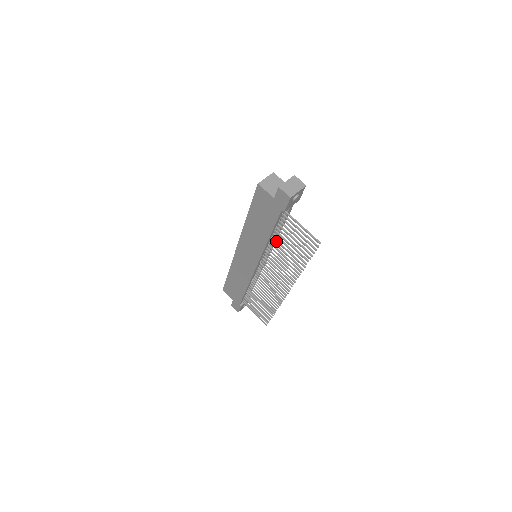
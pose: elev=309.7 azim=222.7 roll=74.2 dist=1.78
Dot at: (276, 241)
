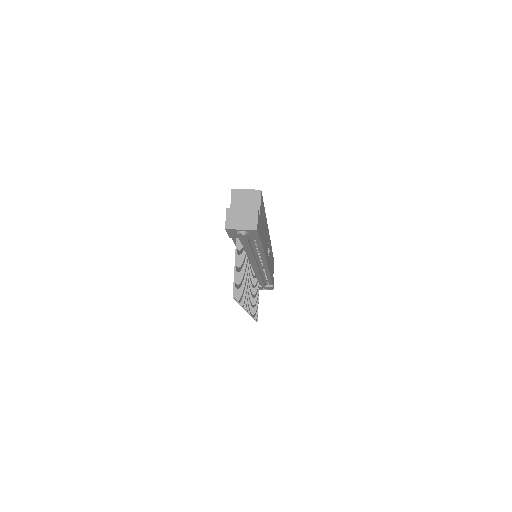
Dot at: occluded
